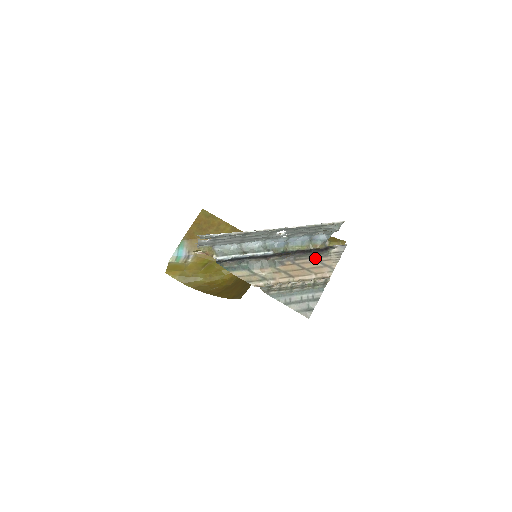
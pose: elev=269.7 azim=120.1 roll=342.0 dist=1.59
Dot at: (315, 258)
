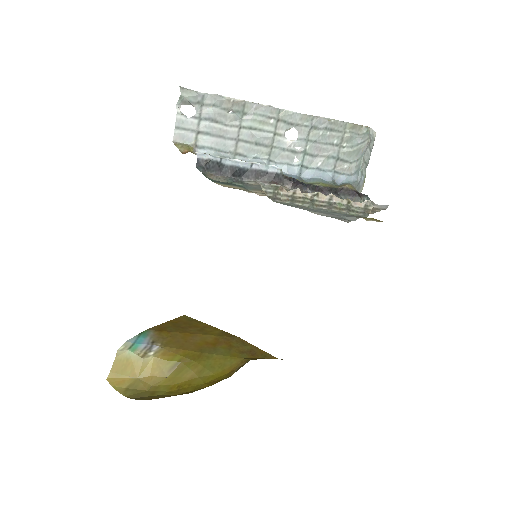
Dot at: occluded
